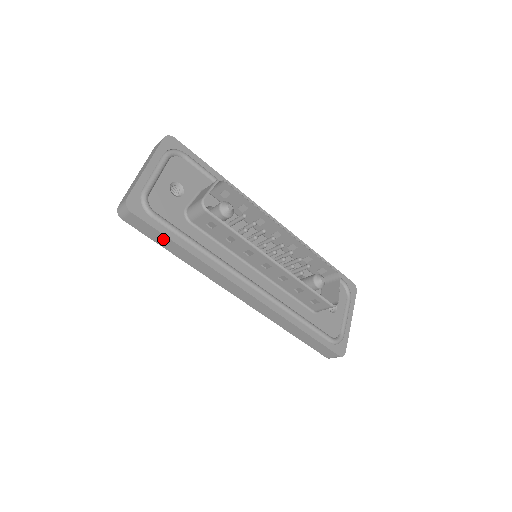
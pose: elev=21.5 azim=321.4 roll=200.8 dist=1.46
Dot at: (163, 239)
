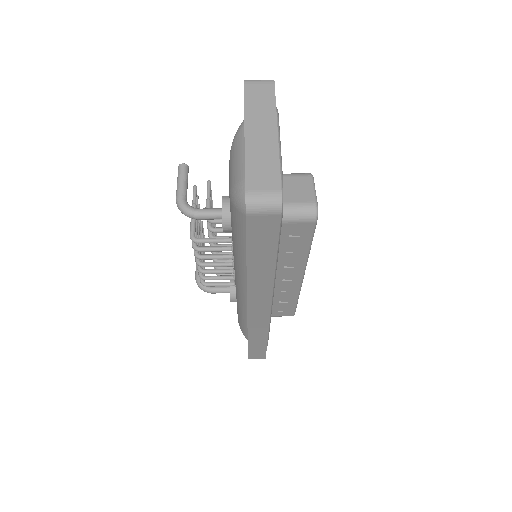
Dot at: (266, 250)
